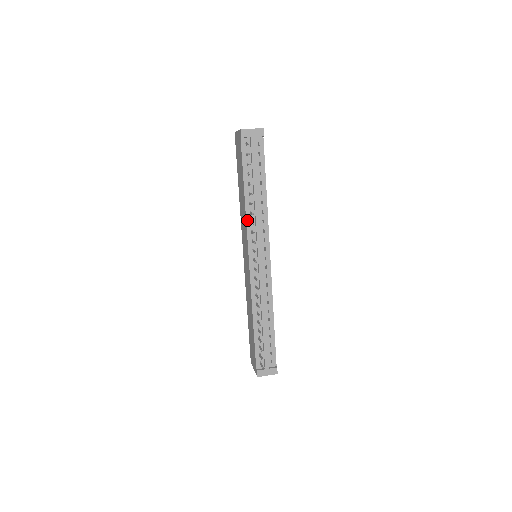
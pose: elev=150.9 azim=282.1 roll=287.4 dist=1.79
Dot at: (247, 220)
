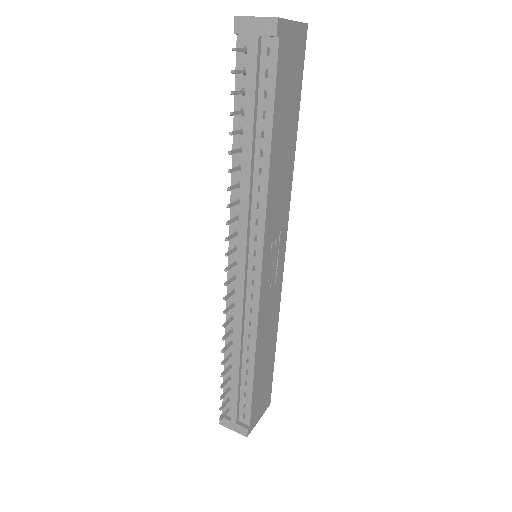
Dot at: (232, 195)
